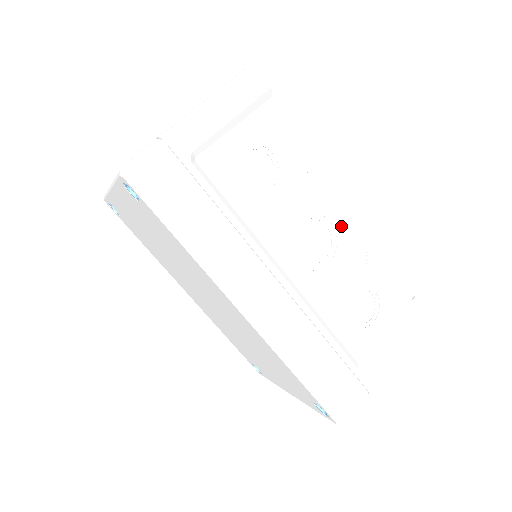
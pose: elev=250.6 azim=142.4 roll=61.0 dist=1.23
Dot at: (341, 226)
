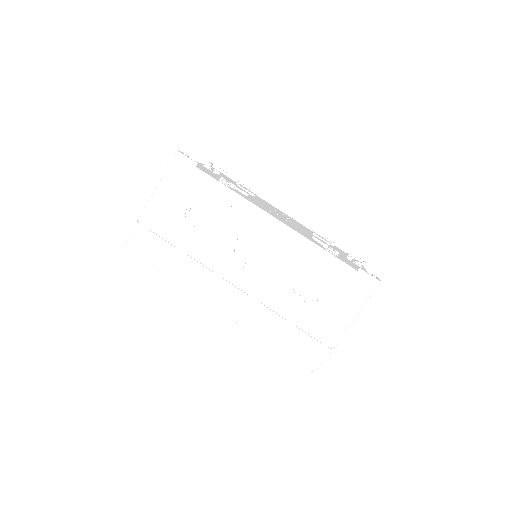
Dot at: (275, 233)
